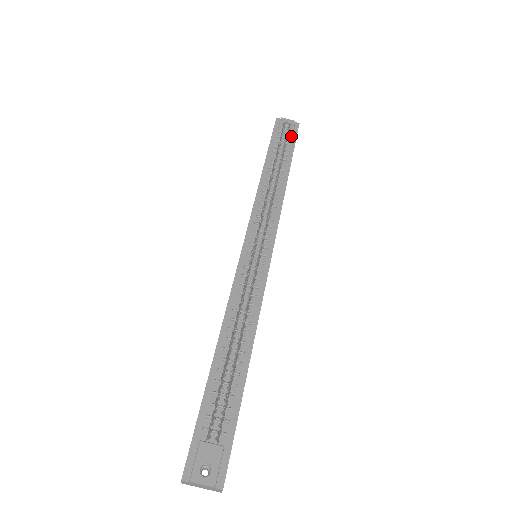
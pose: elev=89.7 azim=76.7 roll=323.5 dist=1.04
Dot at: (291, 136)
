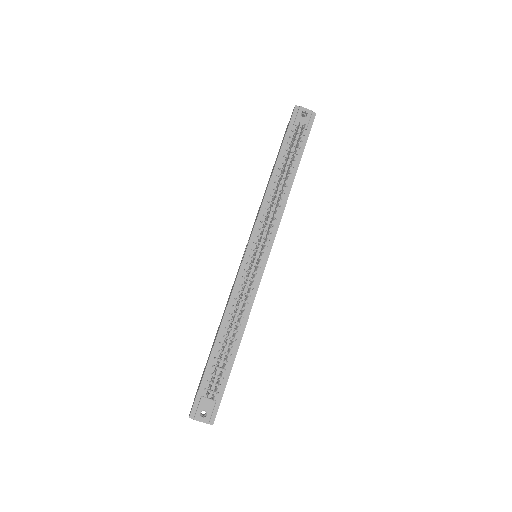
Dot at: (305, 130)
